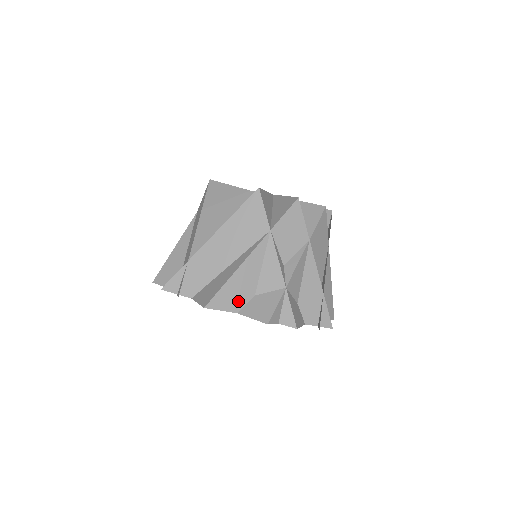
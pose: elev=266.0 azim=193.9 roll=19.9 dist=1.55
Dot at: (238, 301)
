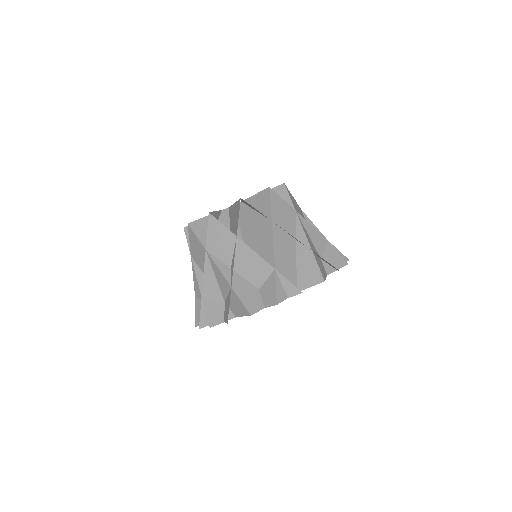
Dot at: (322, 267)
